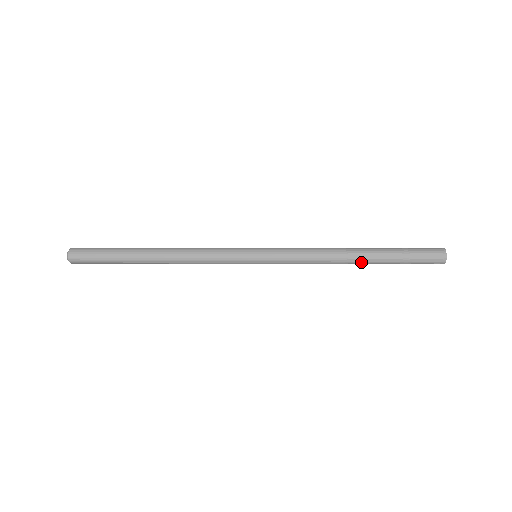
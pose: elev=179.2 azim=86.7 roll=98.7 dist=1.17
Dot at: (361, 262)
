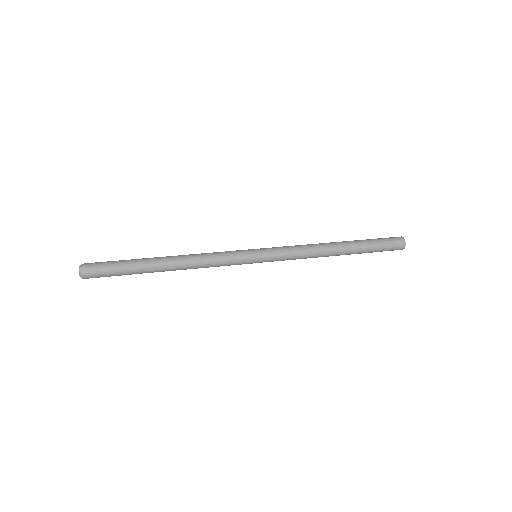
Dot at: (343, 253)
